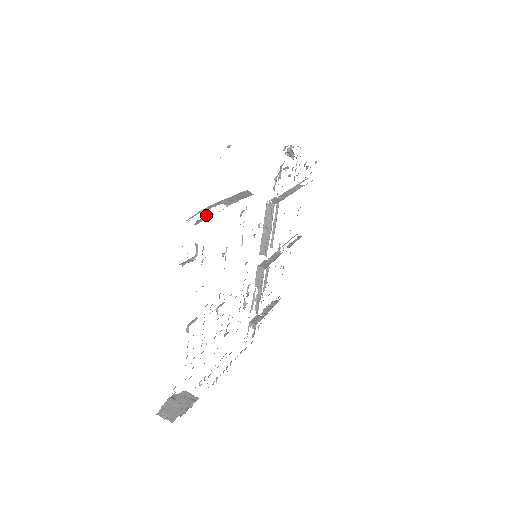
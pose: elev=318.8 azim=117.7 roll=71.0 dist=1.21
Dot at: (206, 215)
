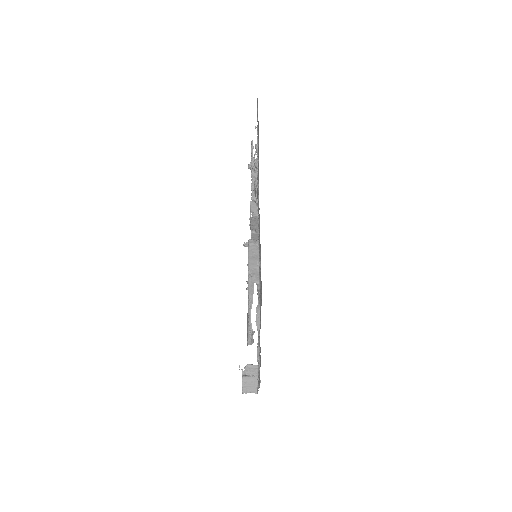
Dot at: (256, 310)
